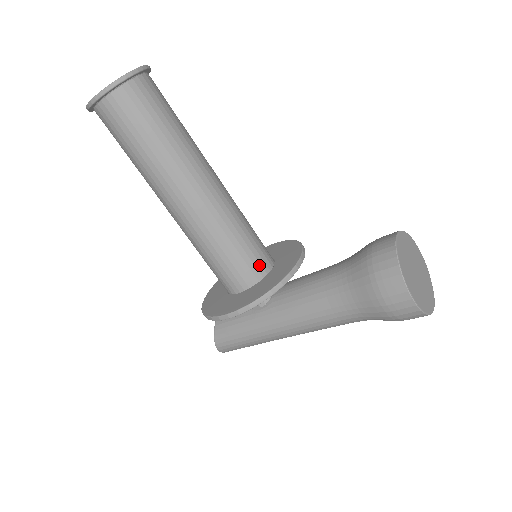
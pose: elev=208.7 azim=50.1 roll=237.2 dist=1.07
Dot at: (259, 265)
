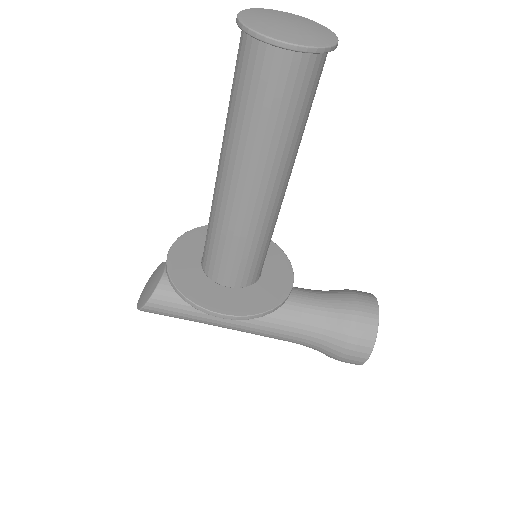
Dot at: (260, 270)
